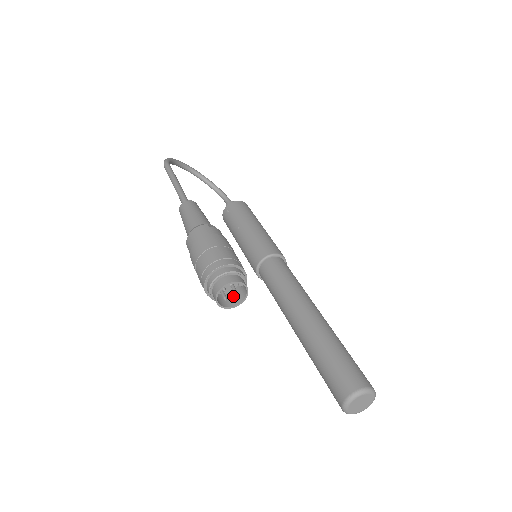
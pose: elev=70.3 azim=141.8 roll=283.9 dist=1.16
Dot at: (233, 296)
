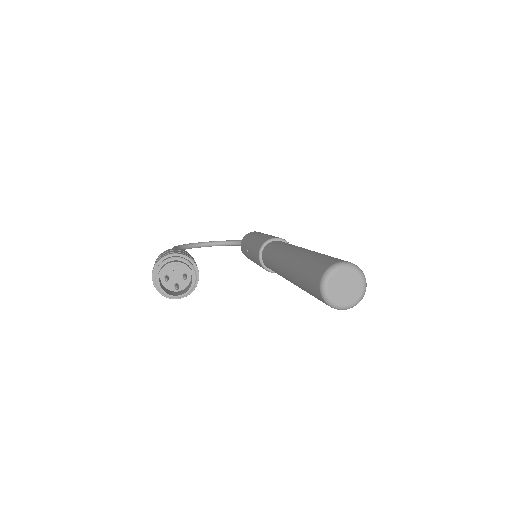
Dot at: (190, 284)
